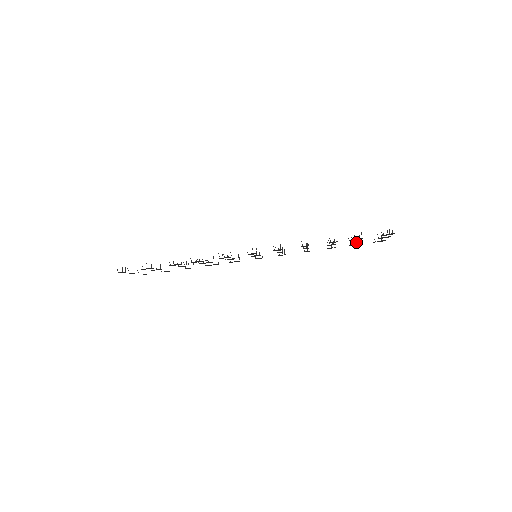
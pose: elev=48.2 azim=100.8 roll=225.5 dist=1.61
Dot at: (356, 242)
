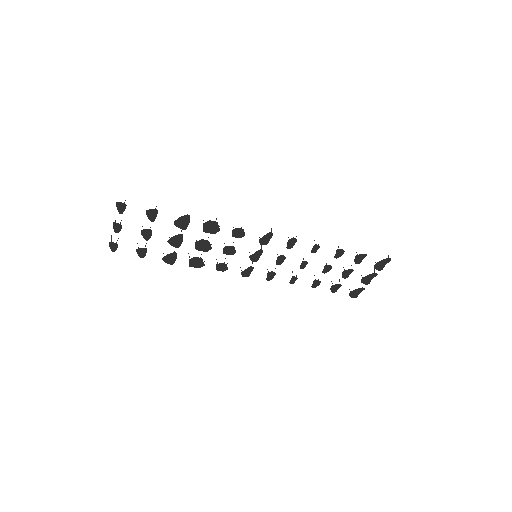
Dot at: occluded
